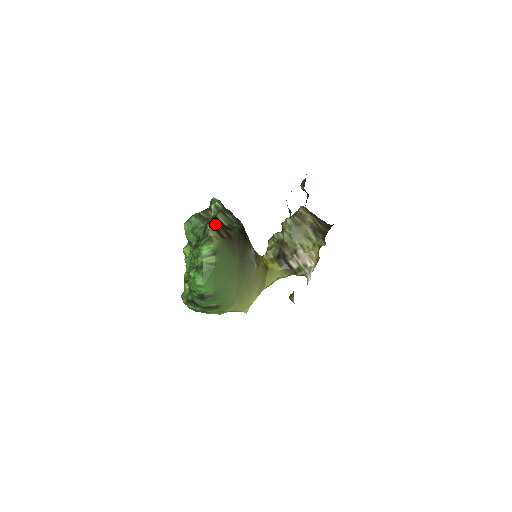
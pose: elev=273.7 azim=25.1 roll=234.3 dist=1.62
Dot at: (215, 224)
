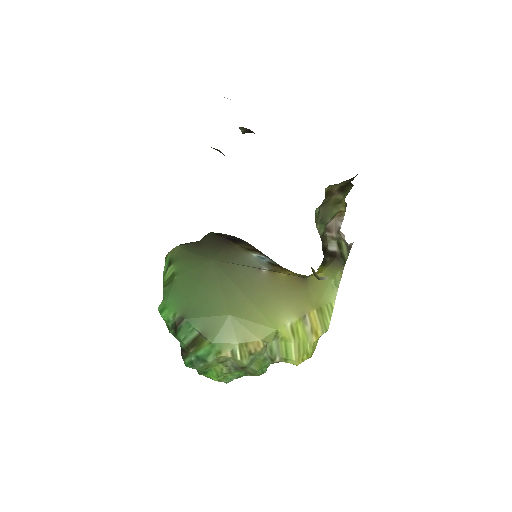
Dot at: occluded
